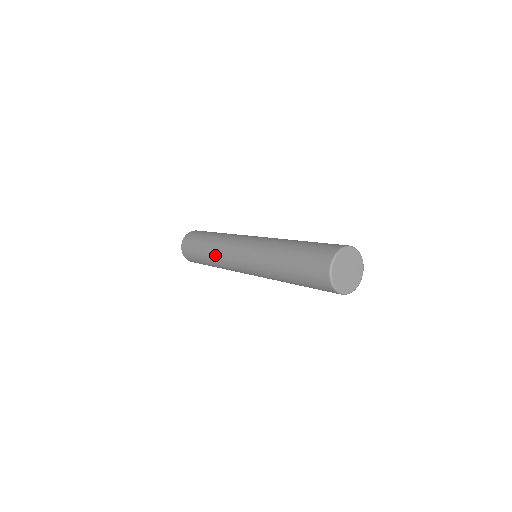
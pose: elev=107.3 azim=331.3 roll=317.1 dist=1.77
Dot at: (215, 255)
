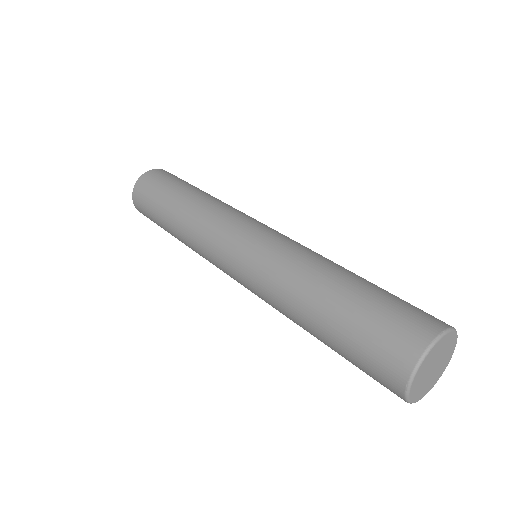
Dot at: occluded
